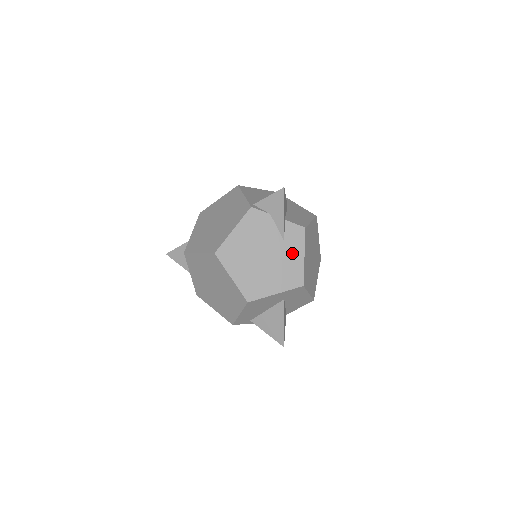
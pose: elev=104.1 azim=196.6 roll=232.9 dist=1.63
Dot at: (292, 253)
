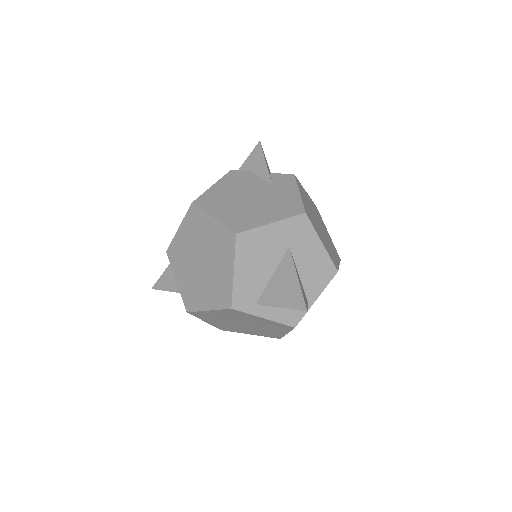
Dot at: (284, 192)
